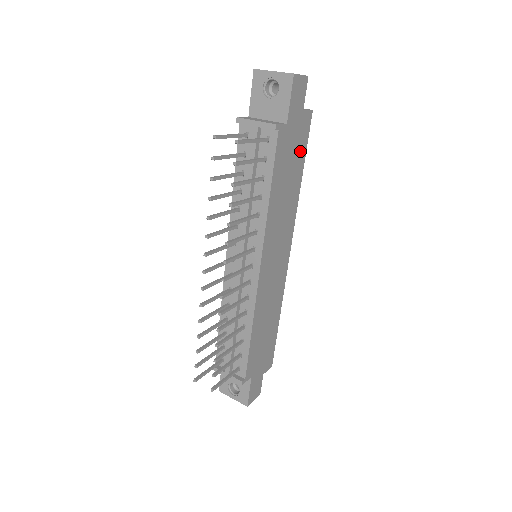
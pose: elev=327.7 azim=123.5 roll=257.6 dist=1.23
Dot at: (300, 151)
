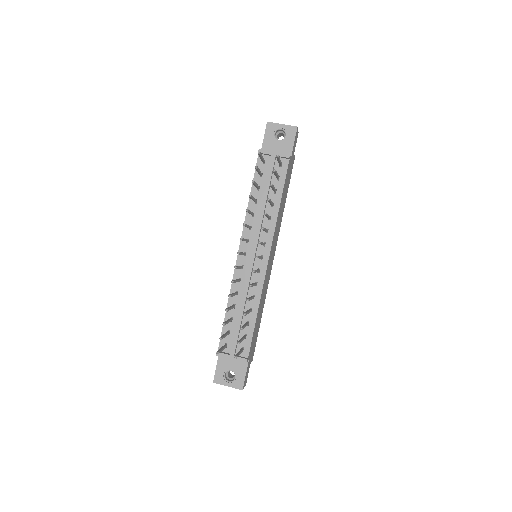
Dot at: occluded
